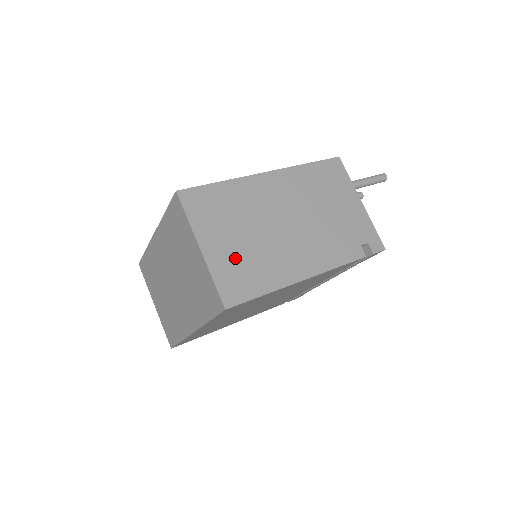
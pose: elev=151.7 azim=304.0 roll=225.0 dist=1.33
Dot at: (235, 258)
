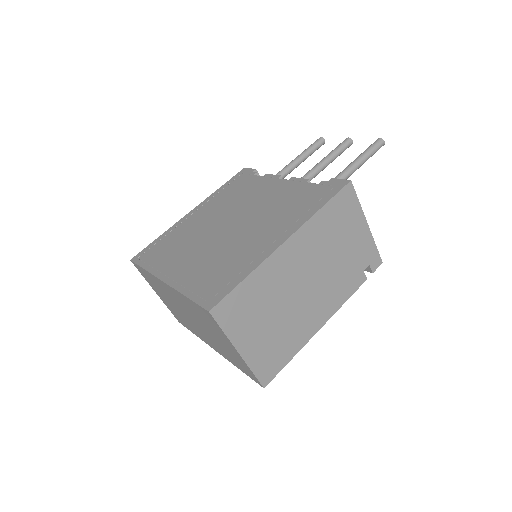
Dot at: (267, 344)
